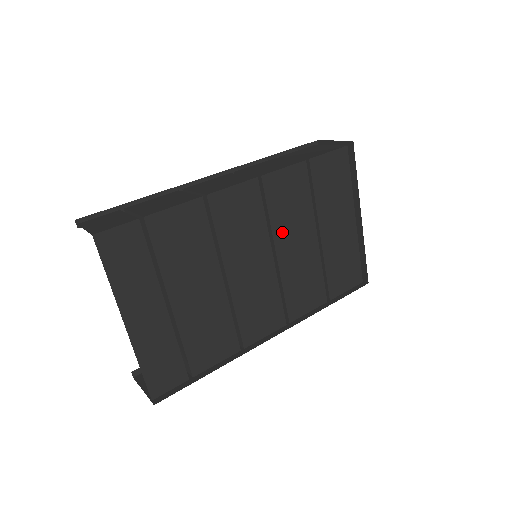
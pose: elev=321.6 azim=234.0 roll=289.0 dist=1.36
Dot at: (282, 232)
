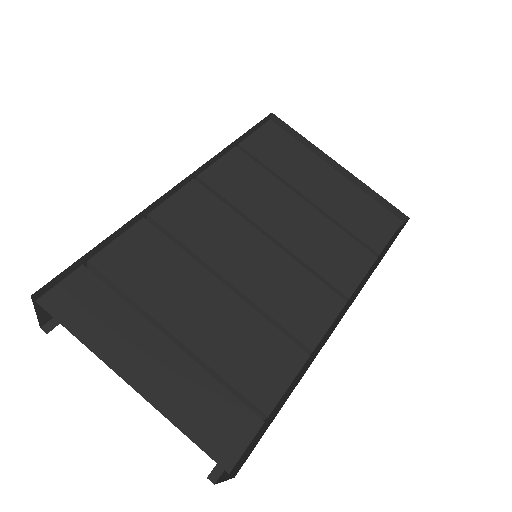
Dot at: (260, 213)
